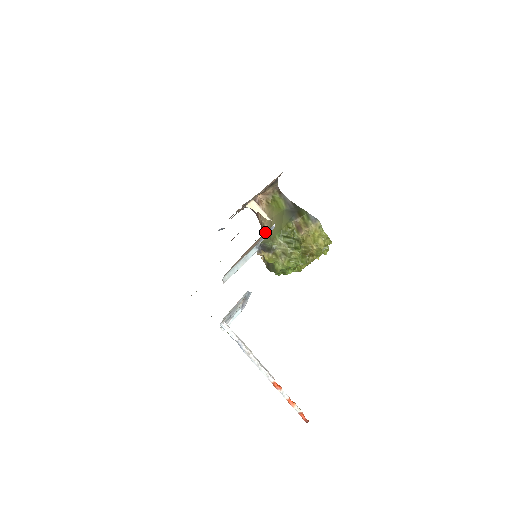
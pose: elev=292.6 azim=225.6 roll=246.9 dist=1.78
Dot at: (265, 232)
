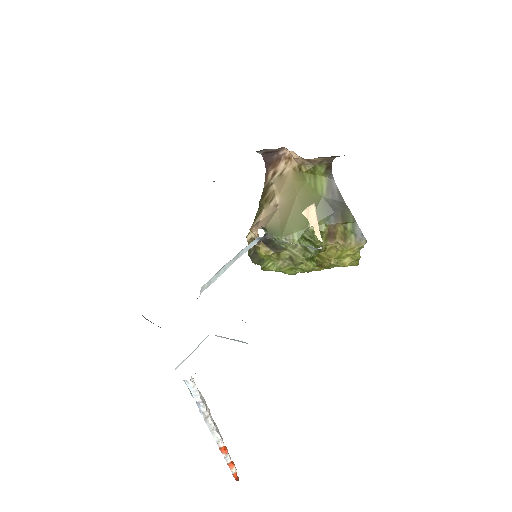
Dot at: (272, 206)
